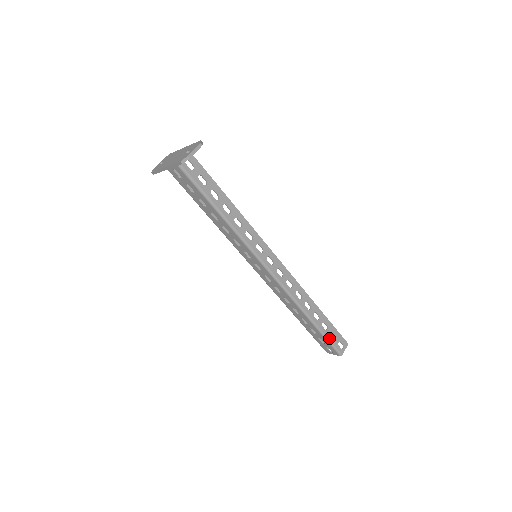
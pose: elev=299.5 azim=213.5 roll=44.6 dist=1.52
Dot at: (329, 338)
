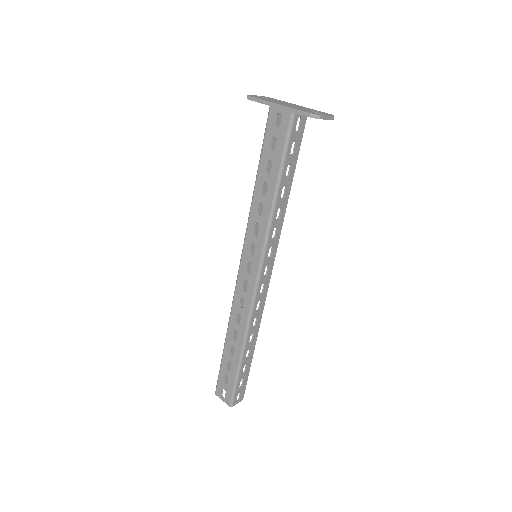
Dot at: (238, 382)
